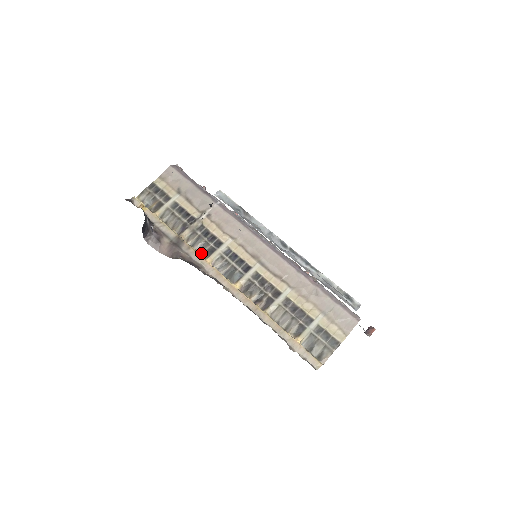
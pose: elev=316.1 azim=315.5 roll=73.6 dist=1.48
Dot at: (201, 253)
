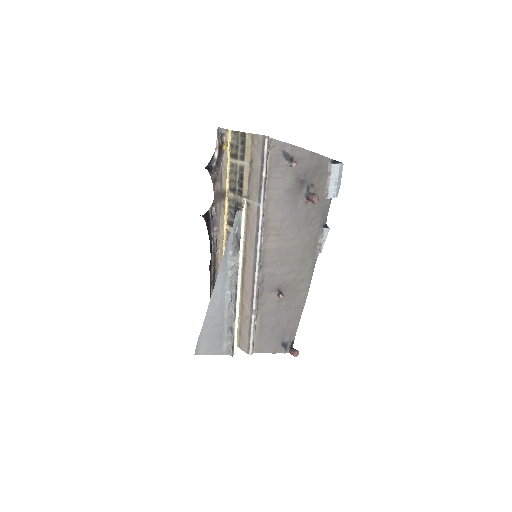
Dot at: (229, 217)
